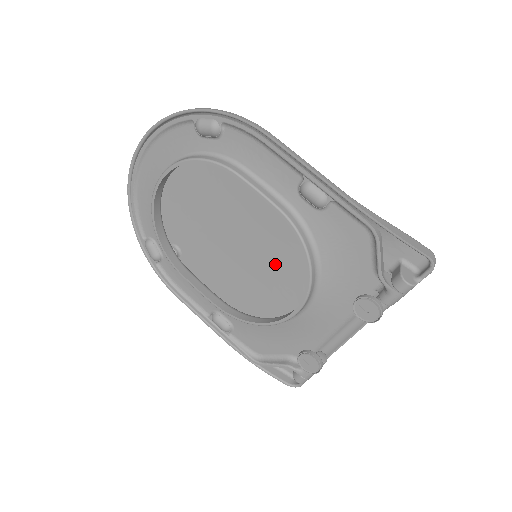
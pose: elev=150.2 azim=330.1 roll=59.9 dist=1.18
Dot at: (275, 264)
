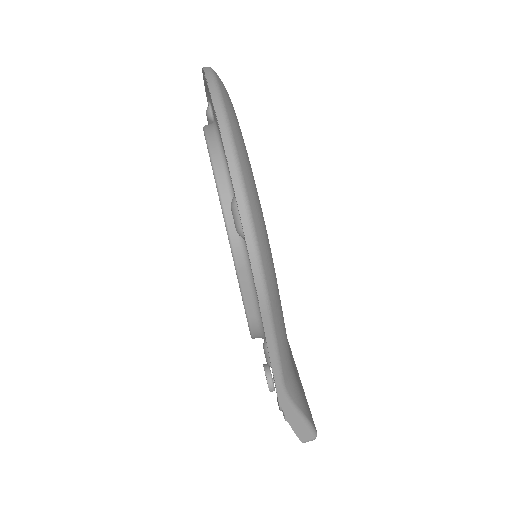
Dot at: occluded
